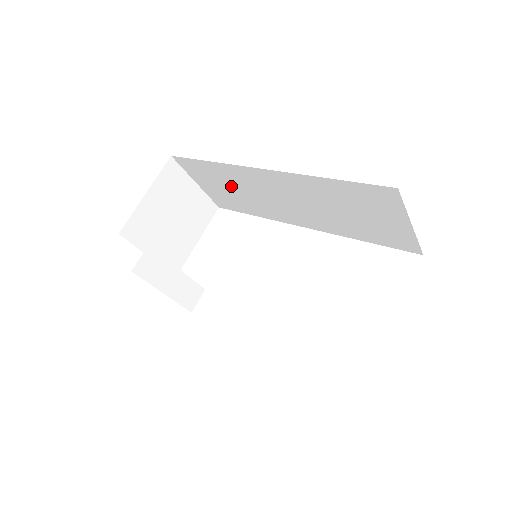
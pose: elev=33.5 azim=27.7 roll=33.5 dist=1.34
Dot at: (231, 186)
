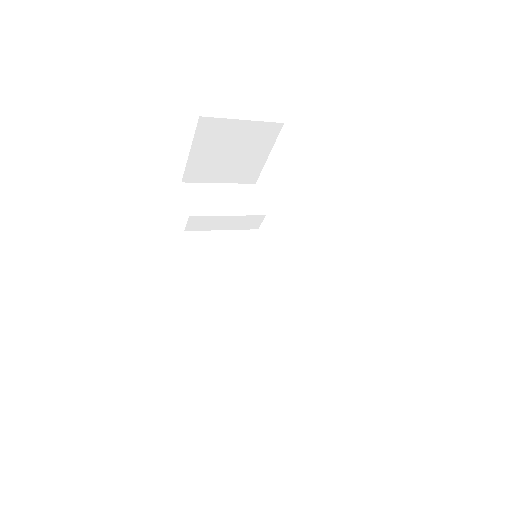
Dot at: occluded
